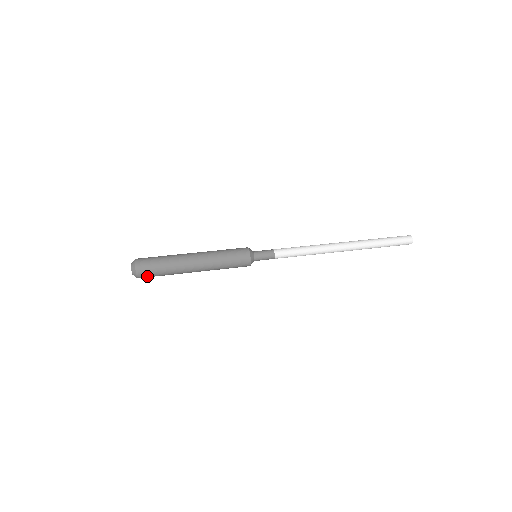
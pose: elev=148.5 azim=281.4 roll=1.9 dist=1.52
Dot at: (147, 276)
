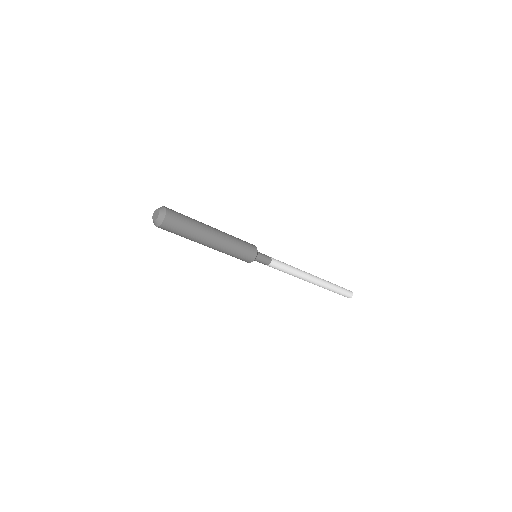
Dot at: (174, 222)
